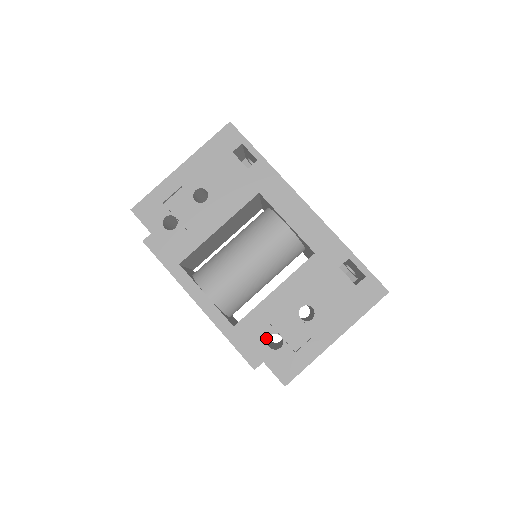
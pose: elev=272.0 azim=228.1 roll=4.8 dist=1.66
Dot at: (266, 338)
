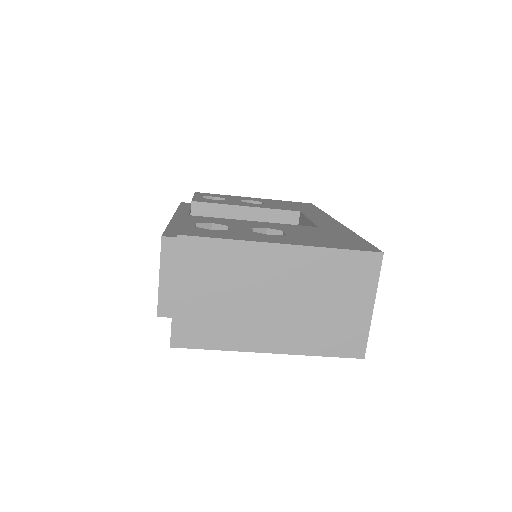
Dot at: occluded
